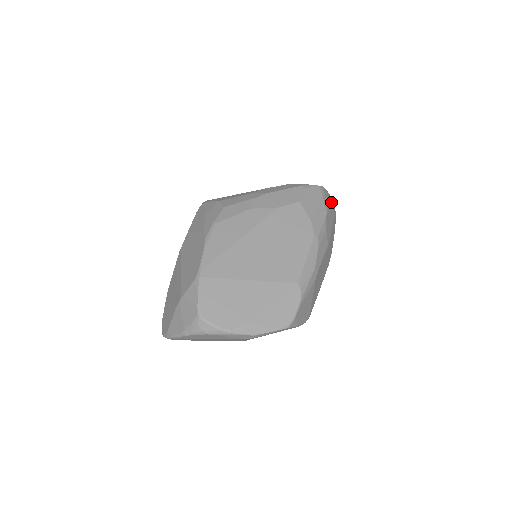
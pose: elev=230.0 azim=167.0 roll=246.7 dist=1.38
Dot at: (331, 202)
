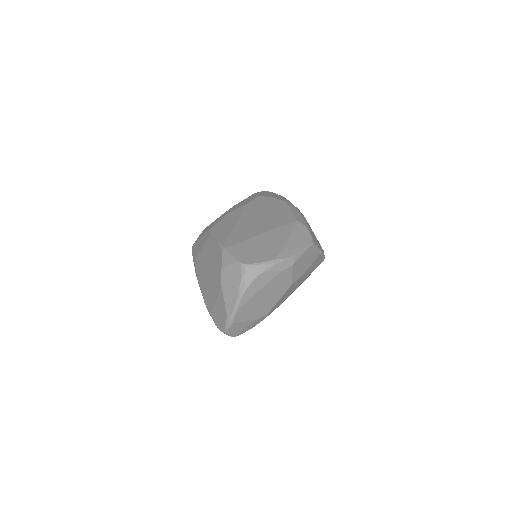
Dot at: occluded
